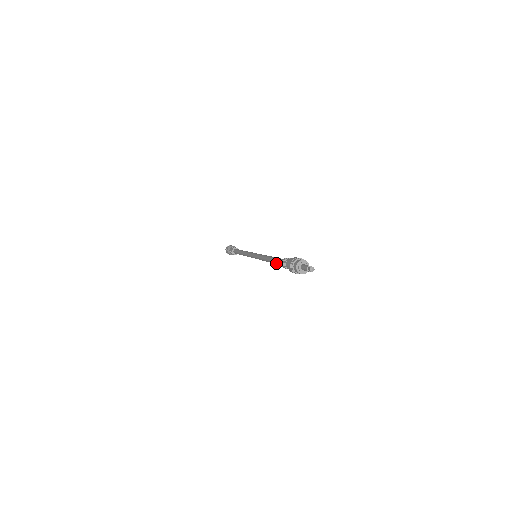
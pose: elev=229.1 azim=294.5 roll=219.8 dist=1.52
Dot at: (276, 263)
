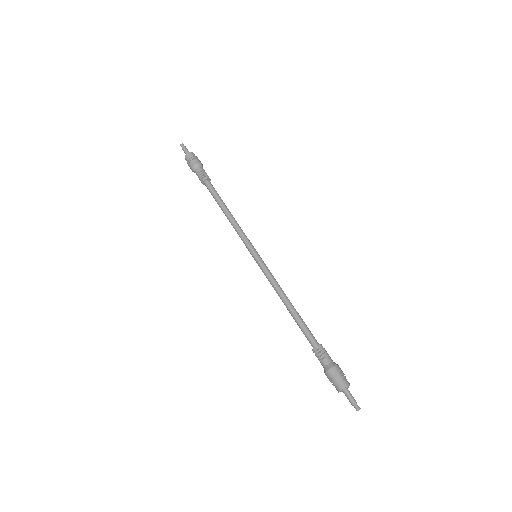
Dot at: (300, 328)
